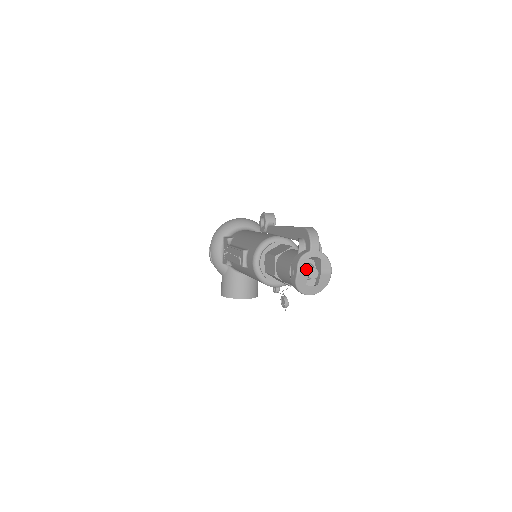
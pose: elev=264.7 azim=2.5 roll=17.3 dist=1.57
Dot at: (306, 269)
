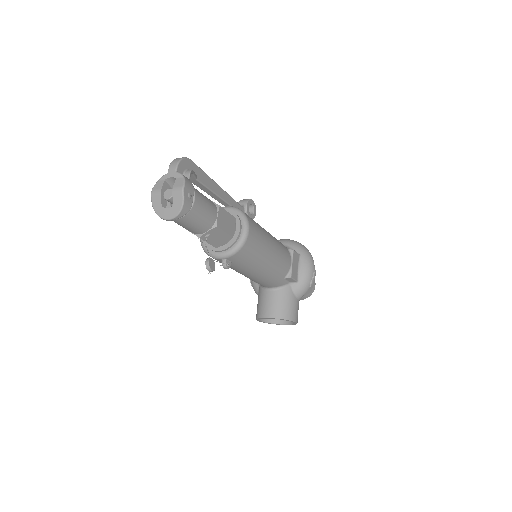
Dot at: (159, 189)
